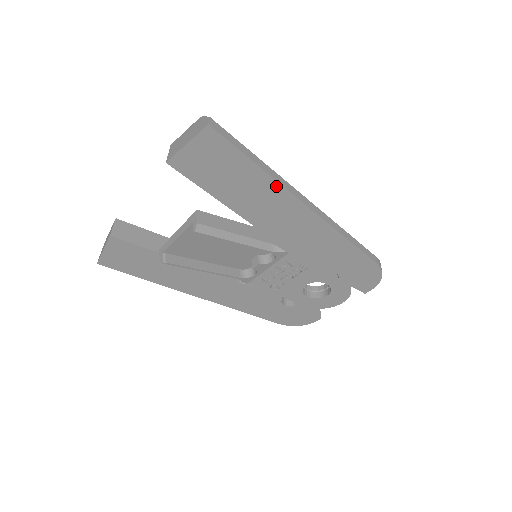
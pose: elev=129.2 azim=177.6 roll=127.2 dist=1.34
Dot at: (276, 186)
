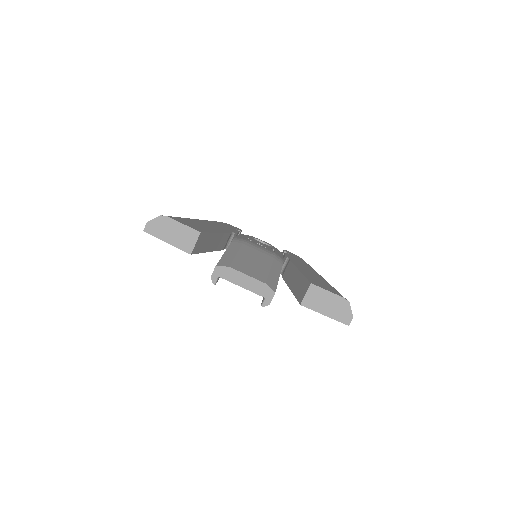
Dot at: occluded
